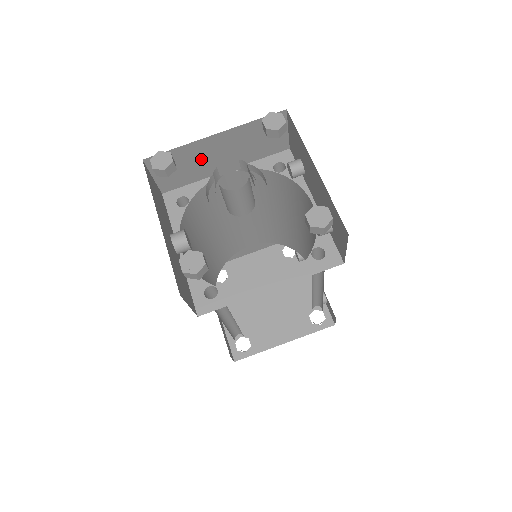
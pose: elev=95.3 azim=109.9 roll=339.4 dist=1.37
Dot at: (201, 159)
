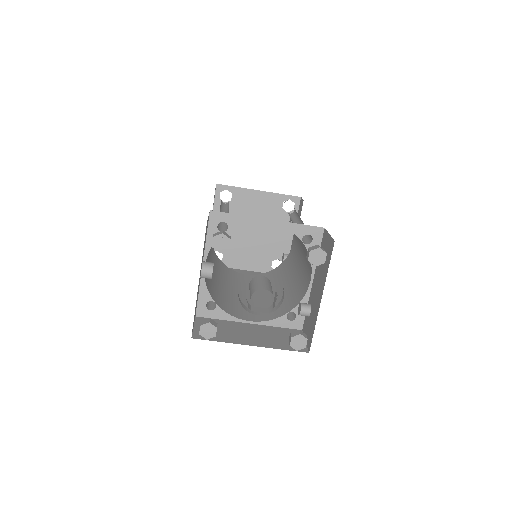
Dot at: occluded
